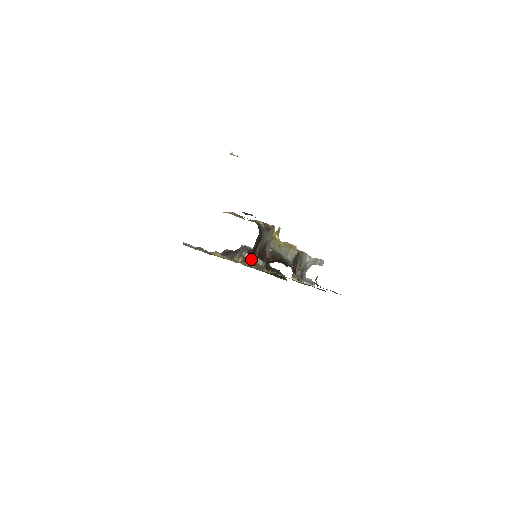
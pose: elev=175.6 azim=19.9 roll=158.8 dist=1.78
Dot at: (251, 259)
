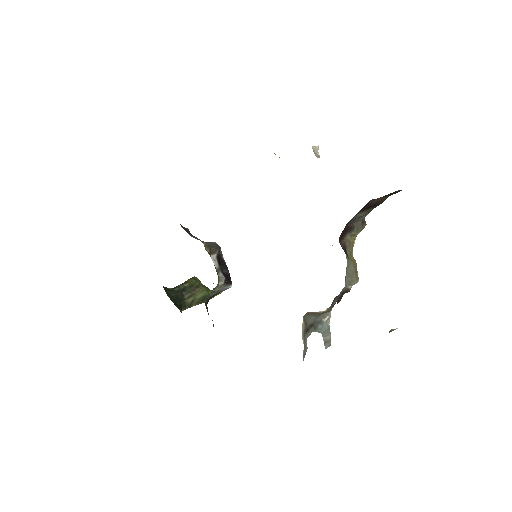
Dot at: (215, 265)
